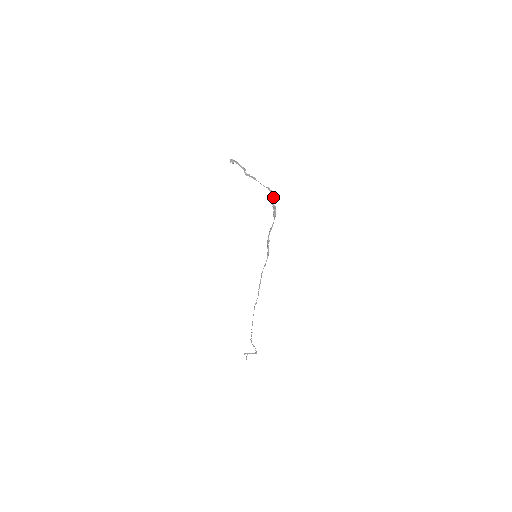
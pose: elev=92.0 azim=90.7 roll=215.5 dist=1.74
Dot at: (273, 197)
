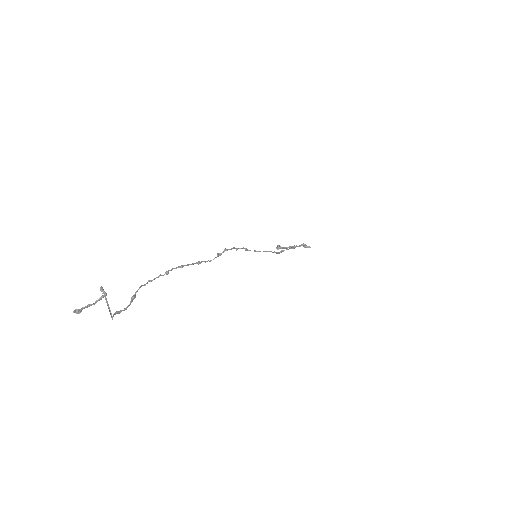
Dot at: (308, 246)
